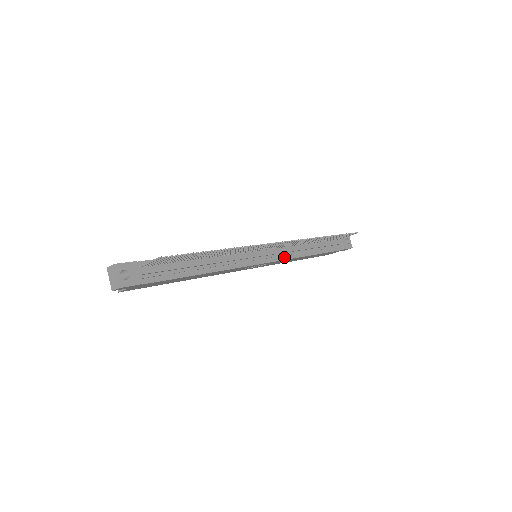
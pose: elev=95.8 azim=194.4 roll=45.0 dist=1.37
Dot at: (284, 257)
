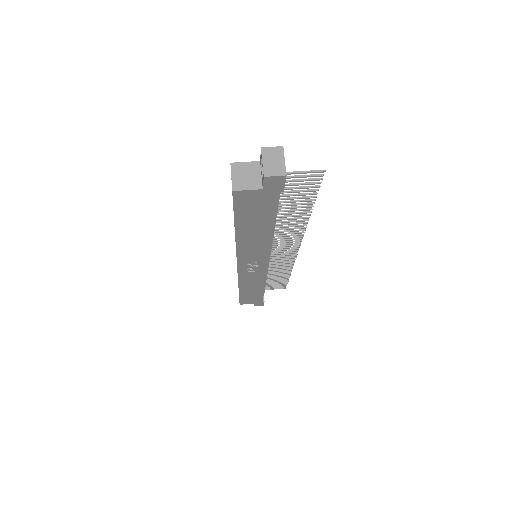
Dot at: occluded
